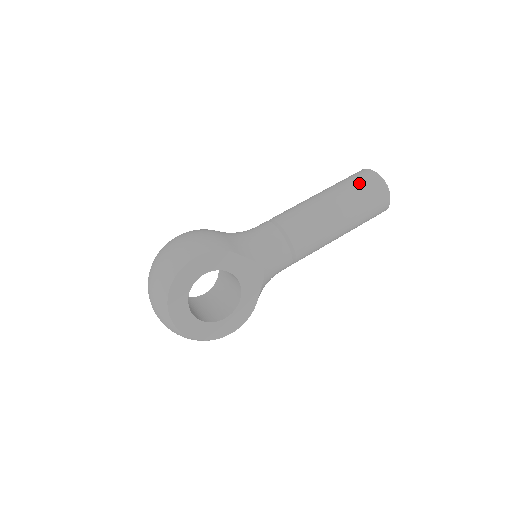
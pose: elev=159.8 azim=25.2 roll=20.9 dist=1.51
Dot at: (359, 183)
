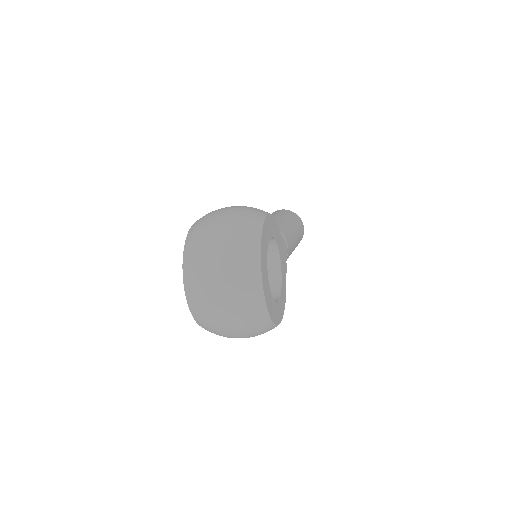
Dot at: (289, 213)
